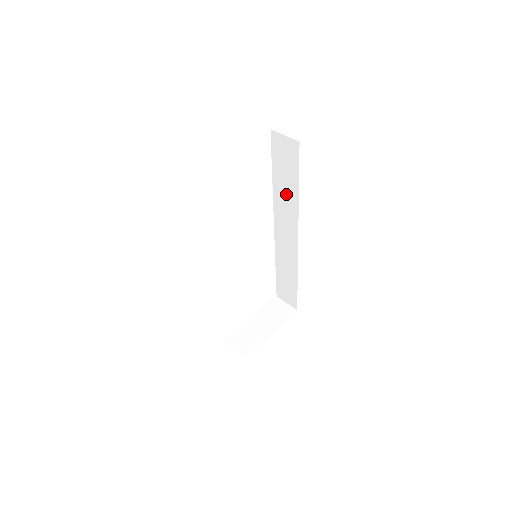
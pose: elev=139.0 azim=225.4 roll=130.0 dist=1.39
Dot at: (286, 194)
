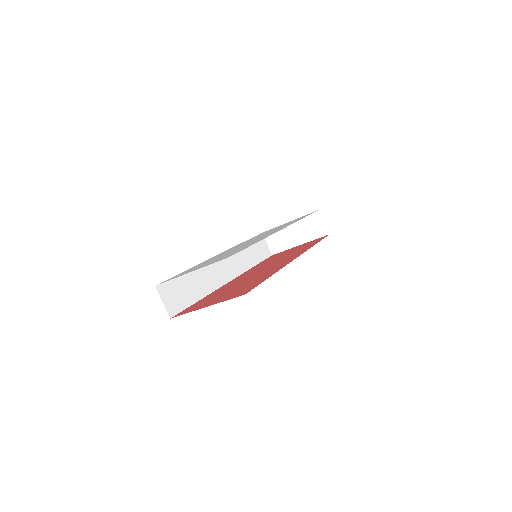
Dot at: occluded
